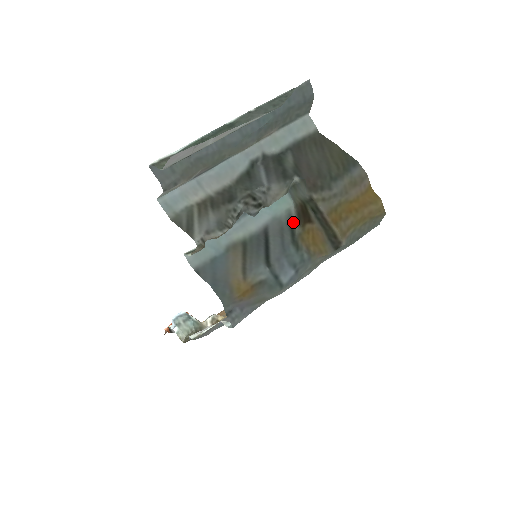
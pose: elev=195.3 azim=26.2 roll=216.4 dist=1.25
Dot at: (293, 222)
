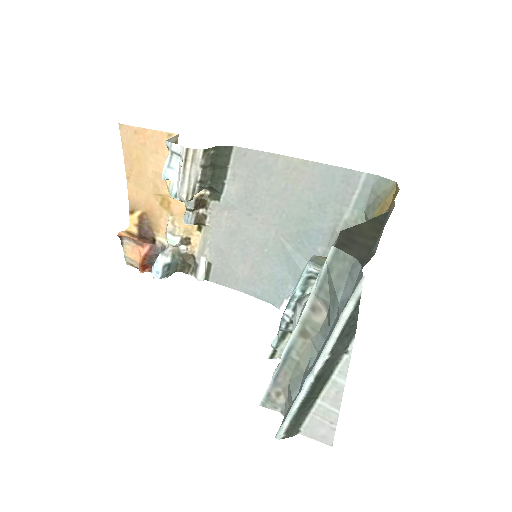
Dot at: occluded
